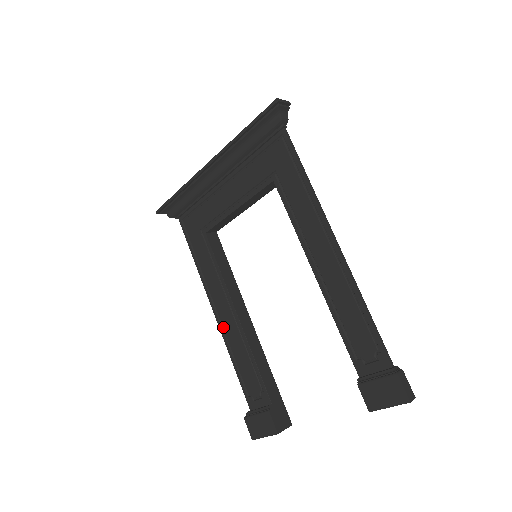
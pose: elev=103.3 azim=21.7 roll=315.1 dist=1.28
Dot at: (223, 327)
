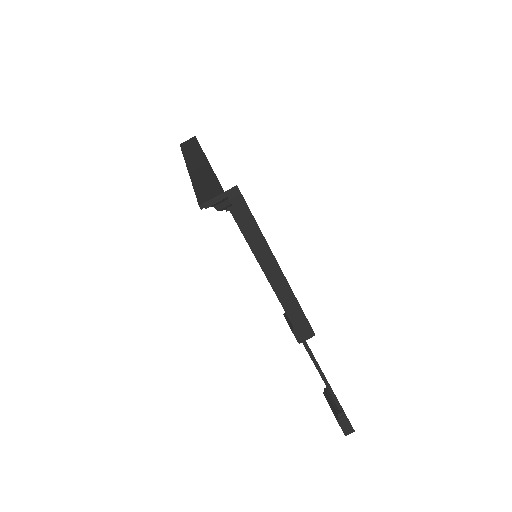
Dot at: occluded
